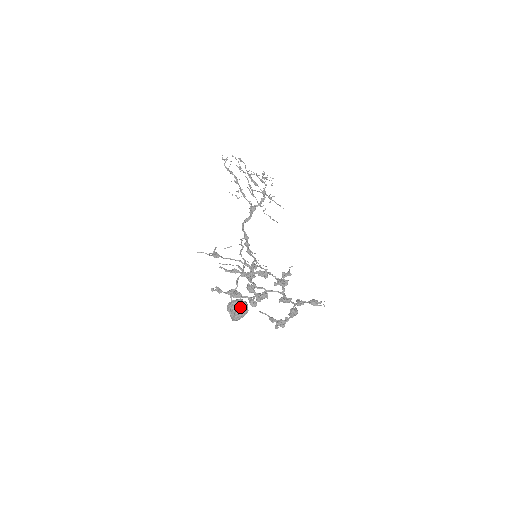
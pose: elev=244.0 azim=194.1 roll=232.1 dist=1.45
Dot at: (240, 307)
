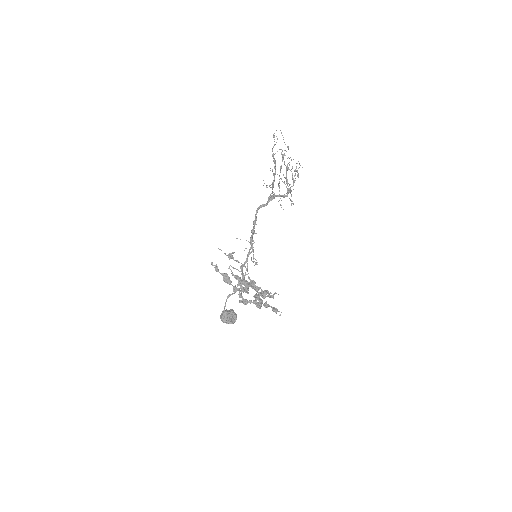
Dot at: (232, 320)
